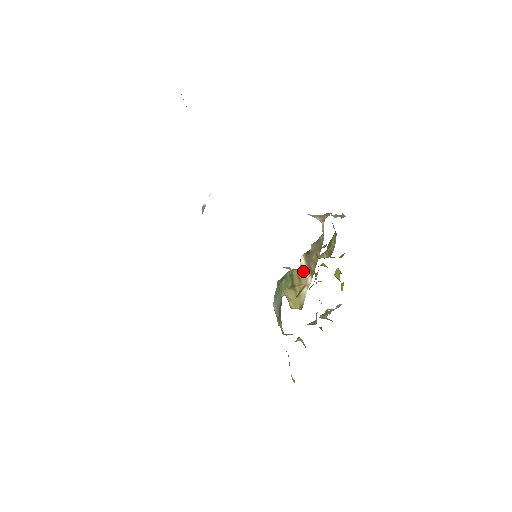
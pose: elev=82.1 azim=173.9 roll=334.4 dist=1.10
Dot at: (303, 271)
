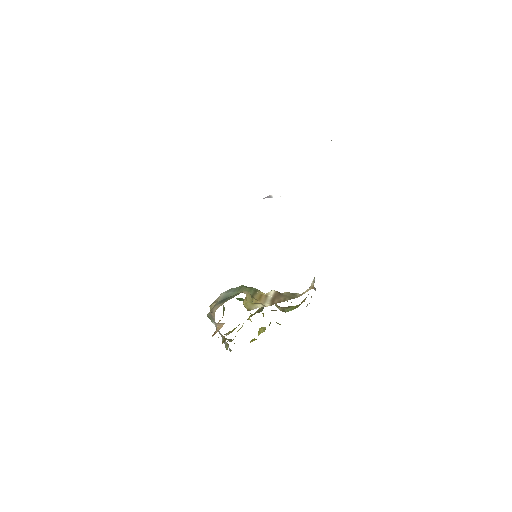
Dot at: (267, 297)
